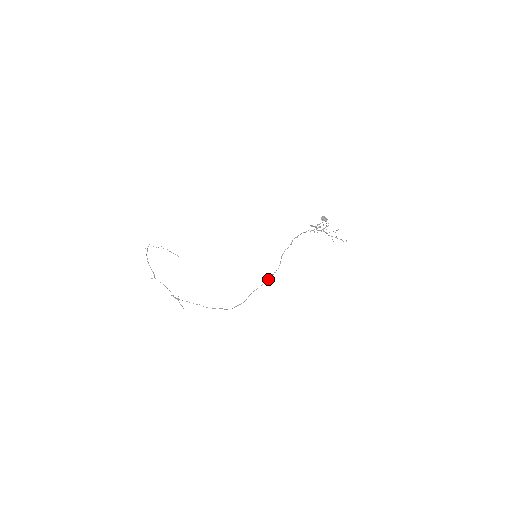
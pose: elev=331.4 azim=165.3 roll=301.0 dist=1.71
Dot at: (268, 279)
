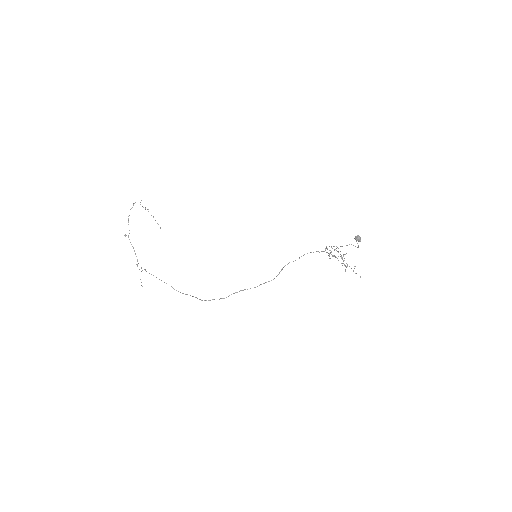
Dot at: occluded
